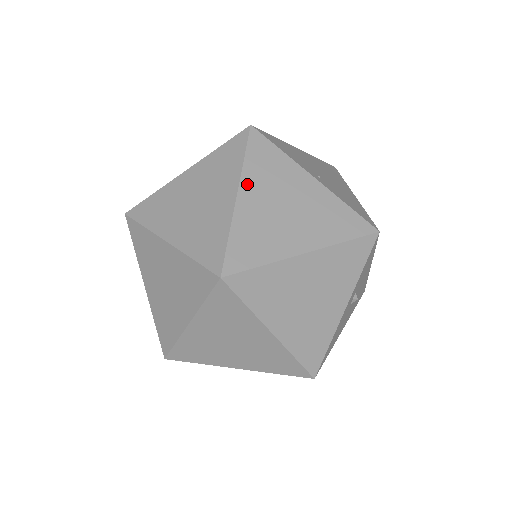
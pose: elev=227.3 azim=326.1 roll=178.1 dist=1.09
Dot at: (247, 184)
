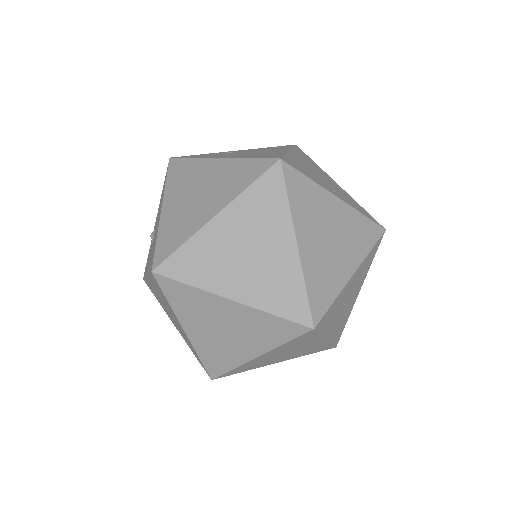
Dot at: (300, 228)
